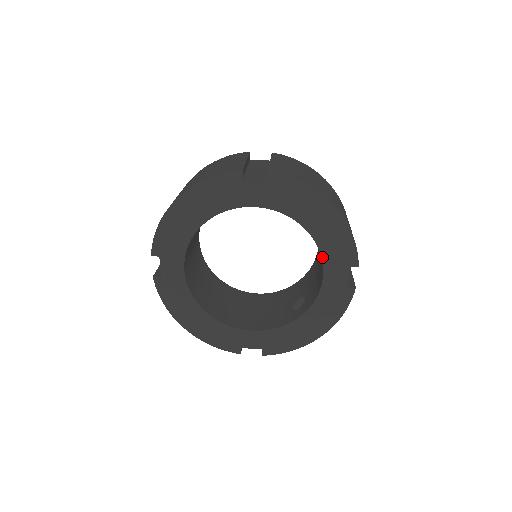
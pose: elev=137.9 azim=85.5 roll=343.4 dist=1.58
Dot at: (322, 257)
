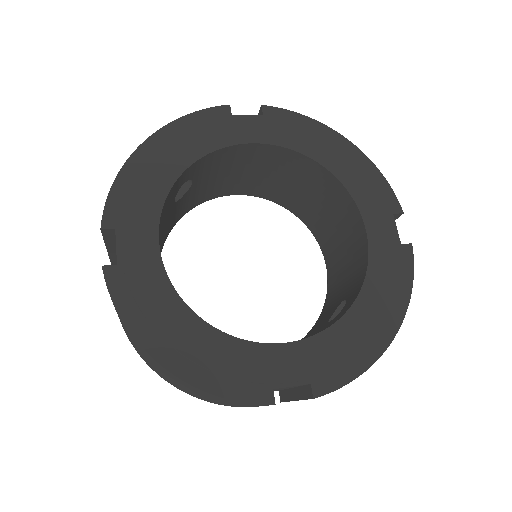
Dot at: (355, 201)
